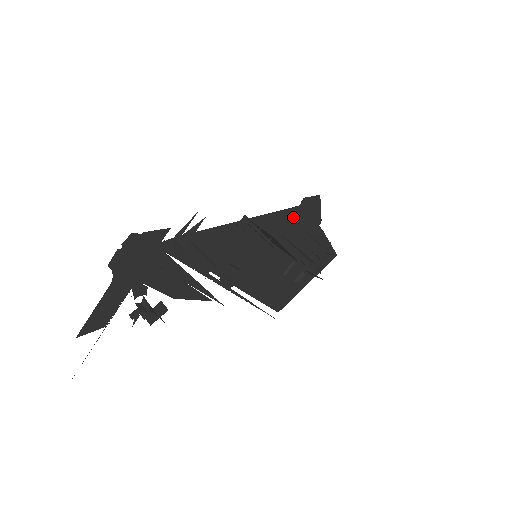
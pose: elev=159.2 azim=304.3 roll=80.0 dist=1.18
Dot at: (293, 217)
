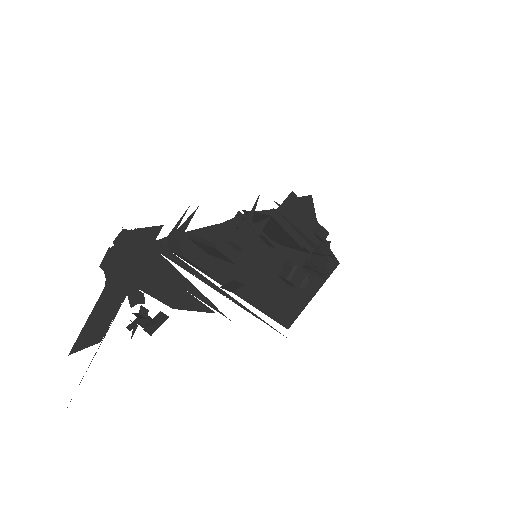
Dot at: occluded
